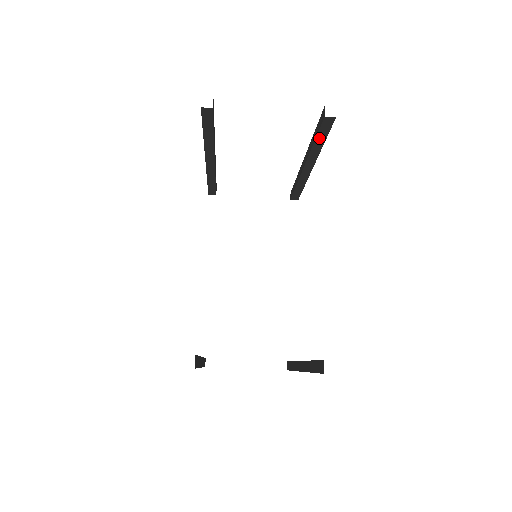
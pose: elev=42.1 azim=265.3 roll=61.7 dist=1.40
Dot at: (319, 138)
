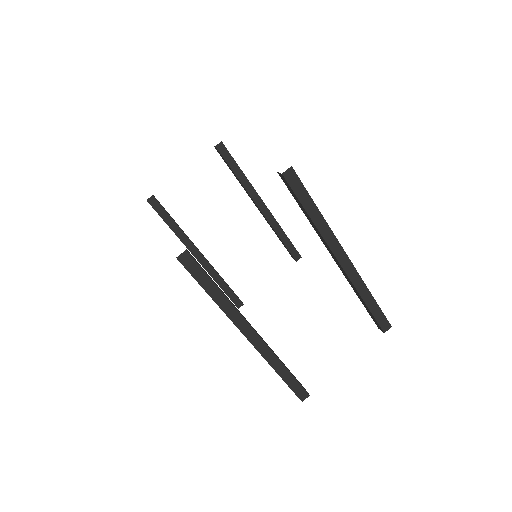
Dot at: (234, 169)
